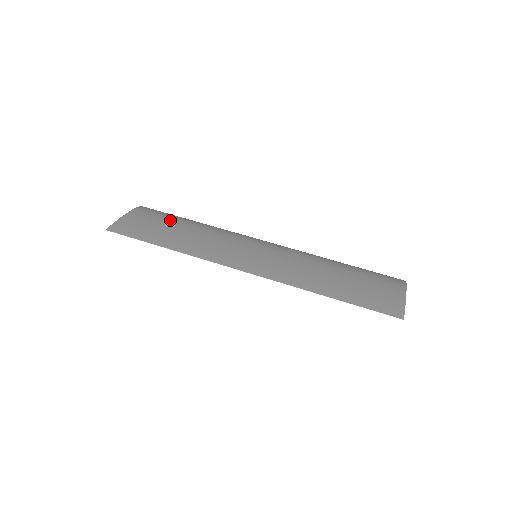
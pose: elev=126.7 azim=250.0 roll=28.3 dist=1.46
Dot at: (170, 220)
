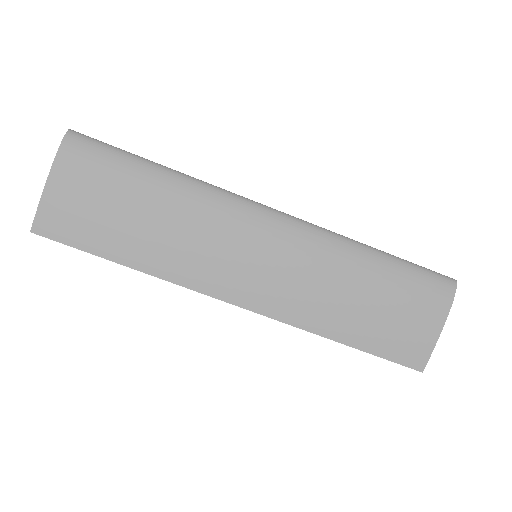
Dot at: (120, 187)
